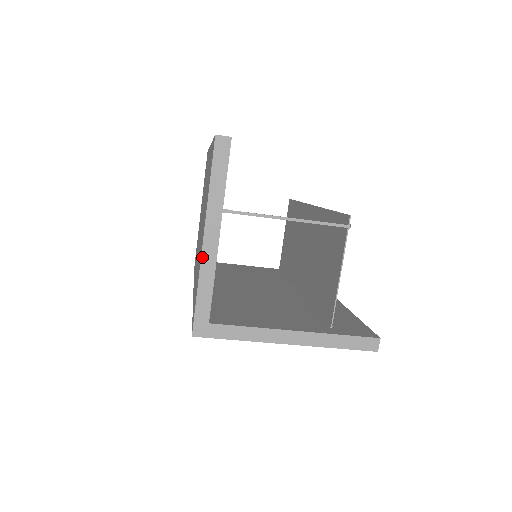
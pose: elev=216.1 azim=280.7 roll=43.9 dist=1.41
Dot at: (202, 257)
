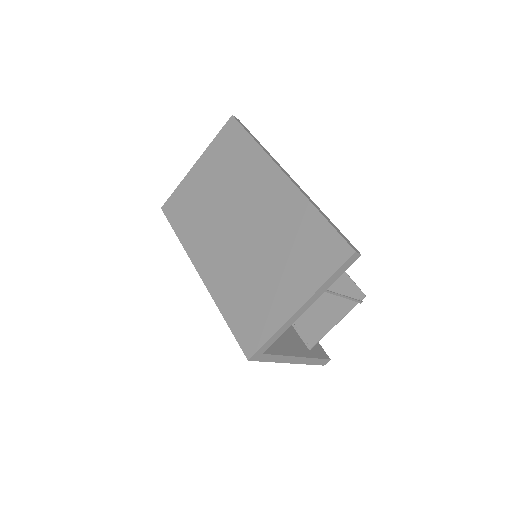
Dot at: (290, 319)
